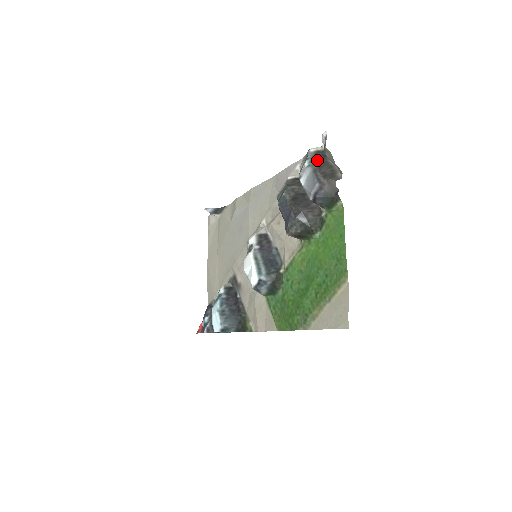
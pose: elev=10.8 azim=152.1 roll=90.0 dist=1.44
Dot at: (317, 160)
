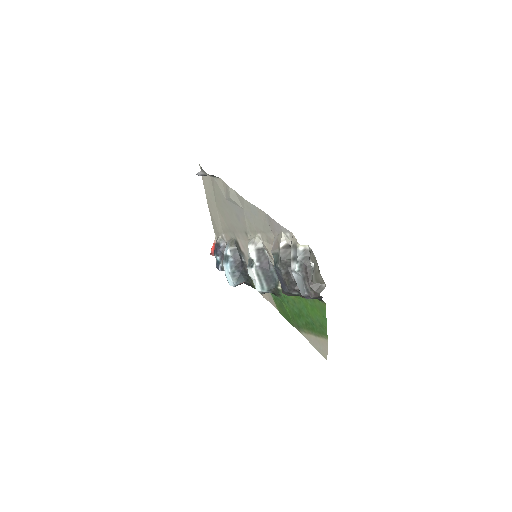
Dot at: (305, 268)
